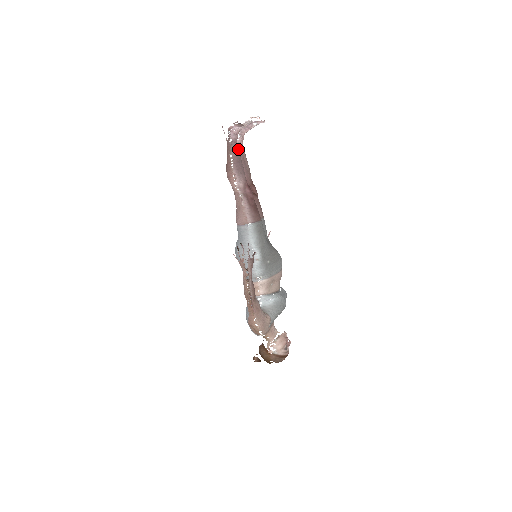
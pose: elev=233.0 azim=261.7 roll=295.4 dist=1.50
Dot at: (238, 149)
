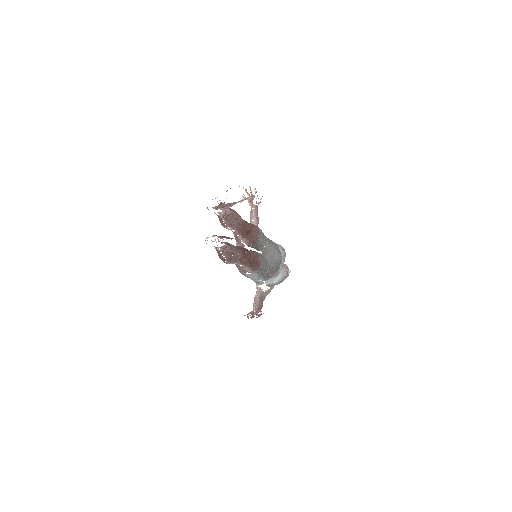
Dot at: (223, 217)
